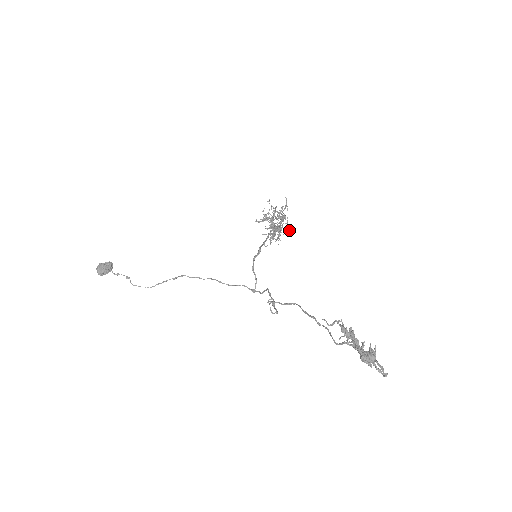
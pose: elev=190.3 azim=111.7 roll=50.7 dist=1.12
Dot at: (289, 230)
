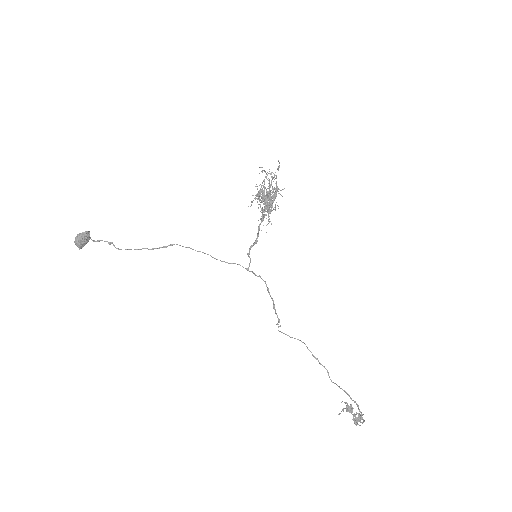
Dot at: occluded
